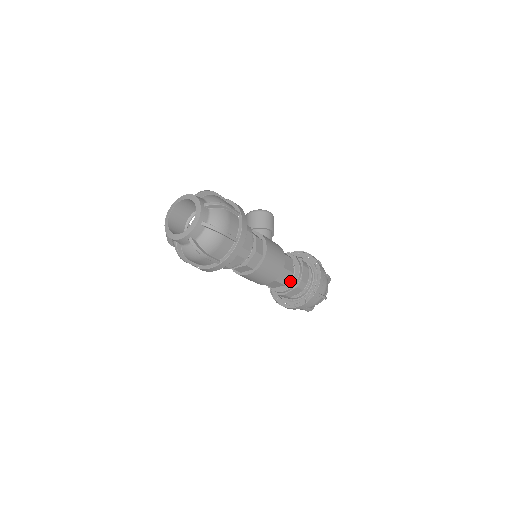
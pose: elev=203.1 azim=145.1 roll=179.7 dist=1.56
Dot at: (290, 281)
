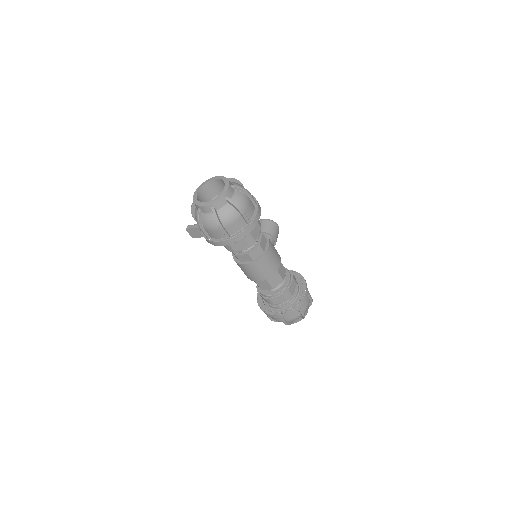
Dot at: (278, 288)
